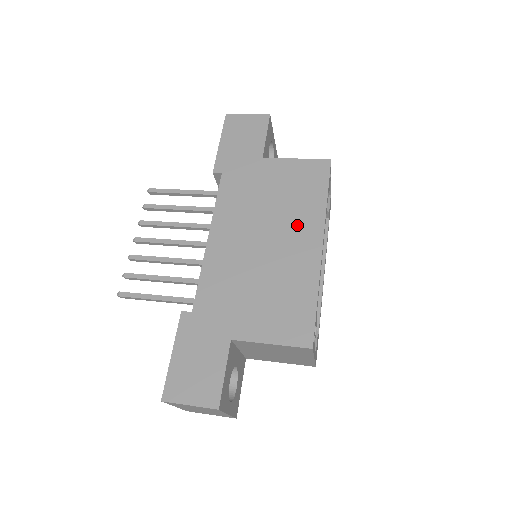
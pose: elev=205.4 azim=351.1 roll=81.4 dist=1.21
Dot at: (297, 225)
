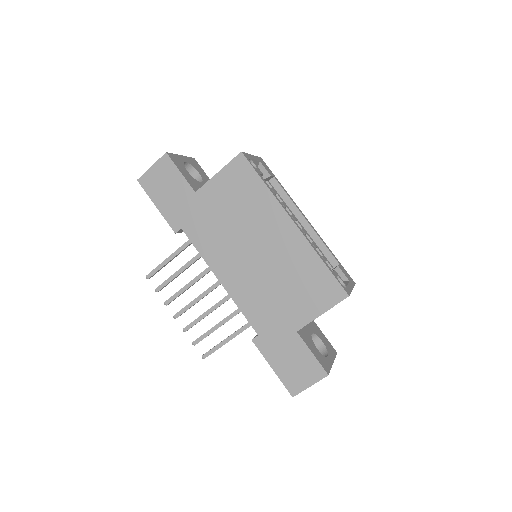
Dot at: (265, 223)
